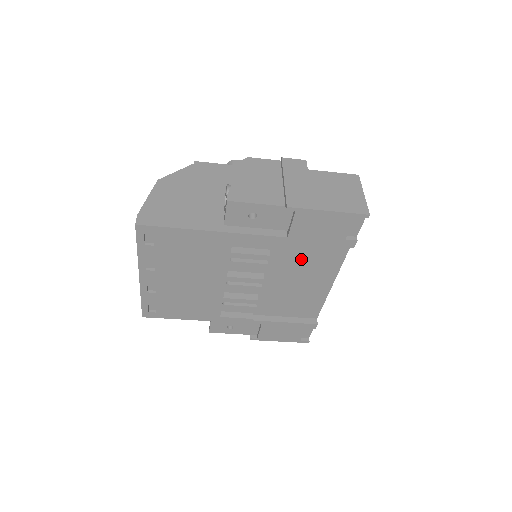
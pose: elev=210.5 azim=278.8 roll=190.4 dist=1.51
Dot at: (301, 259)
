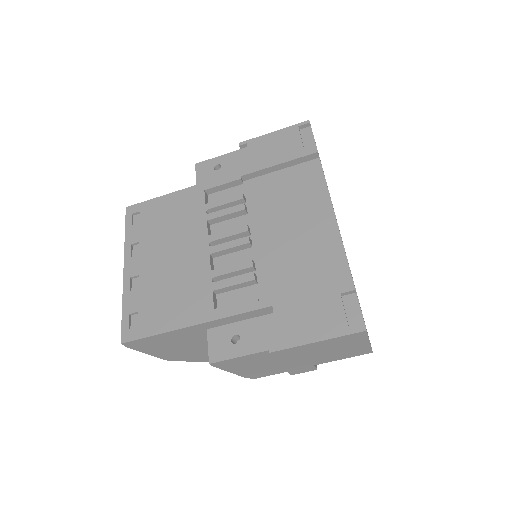
Dot at: (281, 196)
